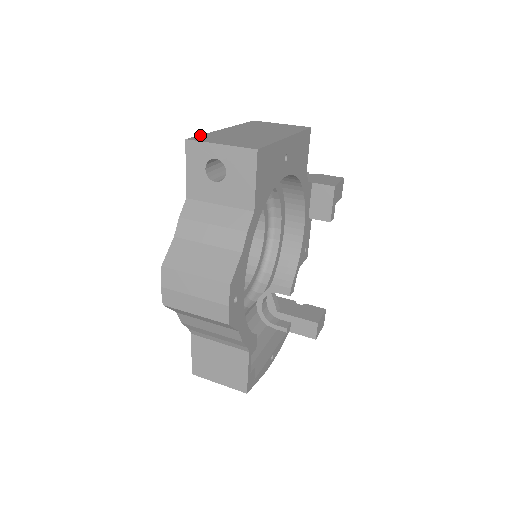
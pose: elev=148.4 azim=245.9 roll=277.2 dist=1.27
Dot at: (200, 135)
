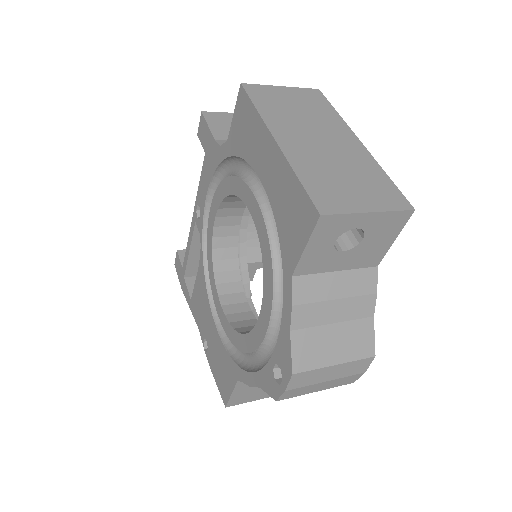
Dot at: (305, 187)
